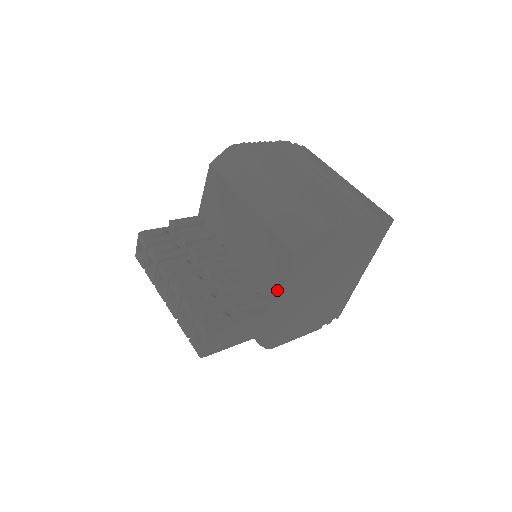
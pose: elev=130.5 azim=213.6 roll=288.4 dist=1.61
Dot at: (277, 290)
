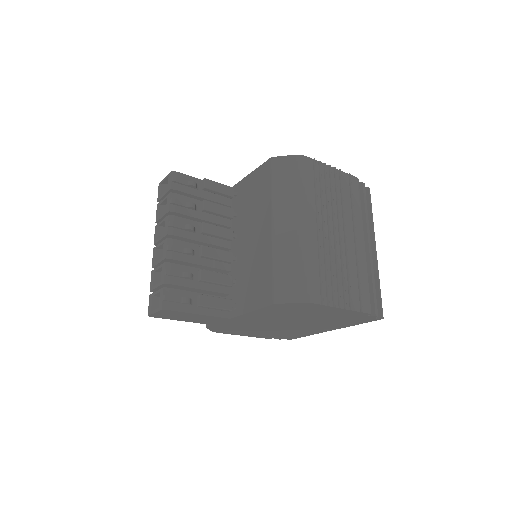
Dot at: (244, 310)
